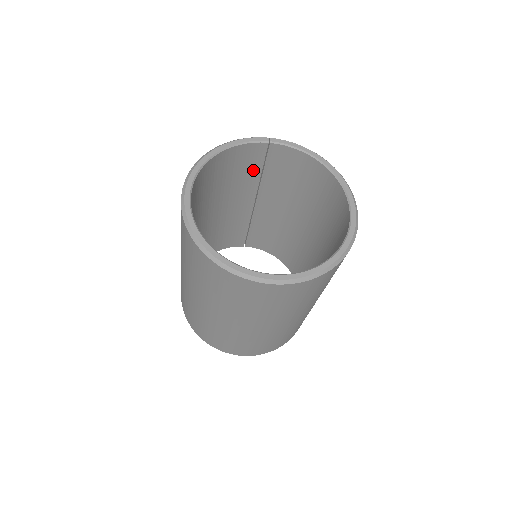
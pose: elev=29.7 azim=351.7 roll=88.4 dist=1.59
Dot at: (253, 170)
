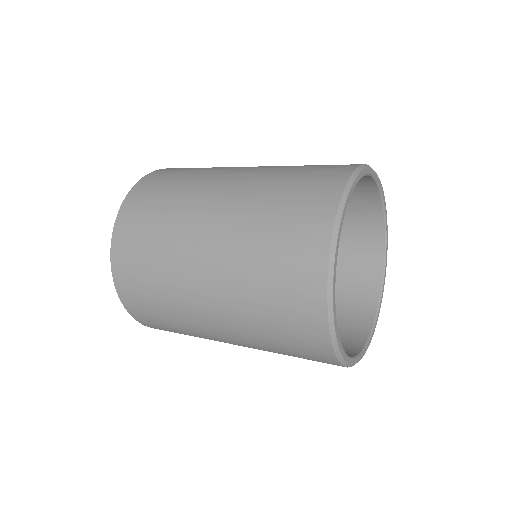
Dot at: occluded
